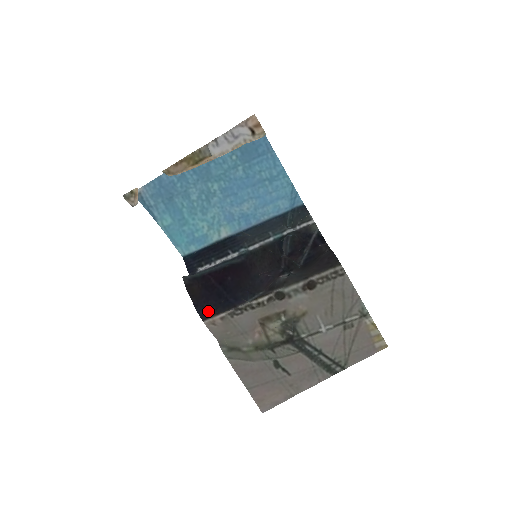
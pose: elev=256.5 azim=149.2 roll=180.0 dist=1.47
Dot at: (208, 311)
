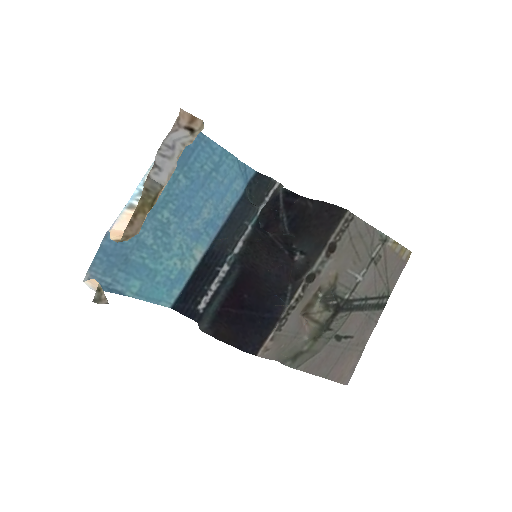
Dot at: (255, 343)
